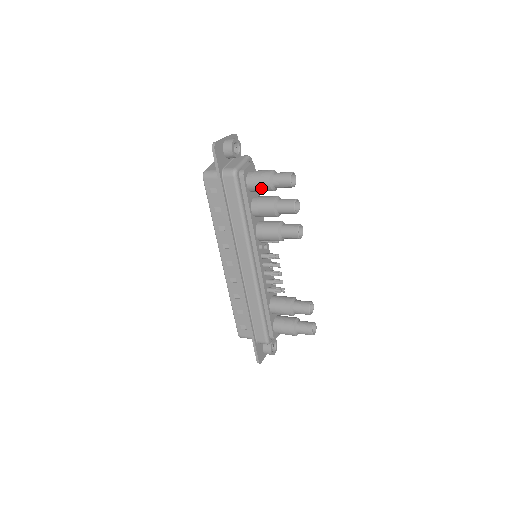
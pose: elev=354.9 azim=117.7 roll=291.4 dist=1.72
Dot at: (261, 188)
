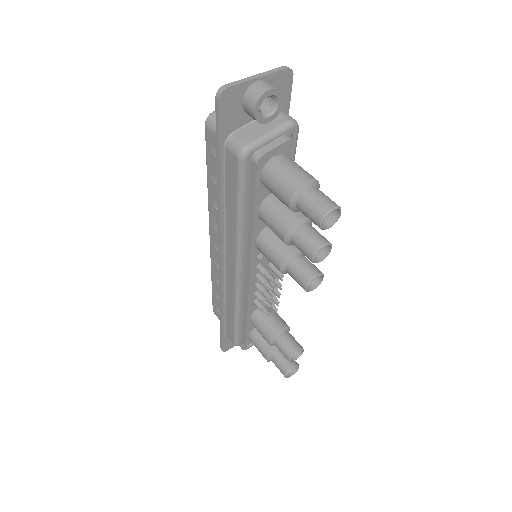
Dot at: (278, 197)
